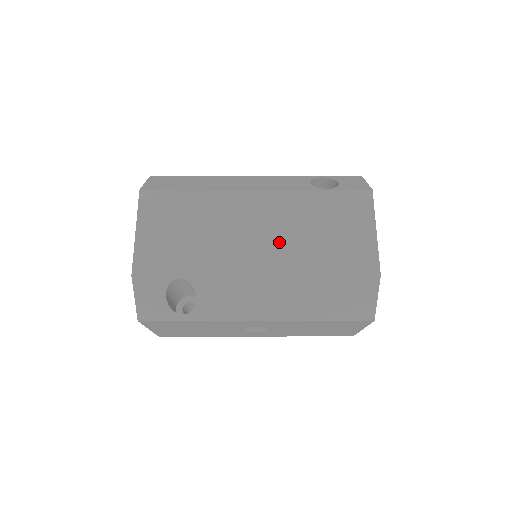
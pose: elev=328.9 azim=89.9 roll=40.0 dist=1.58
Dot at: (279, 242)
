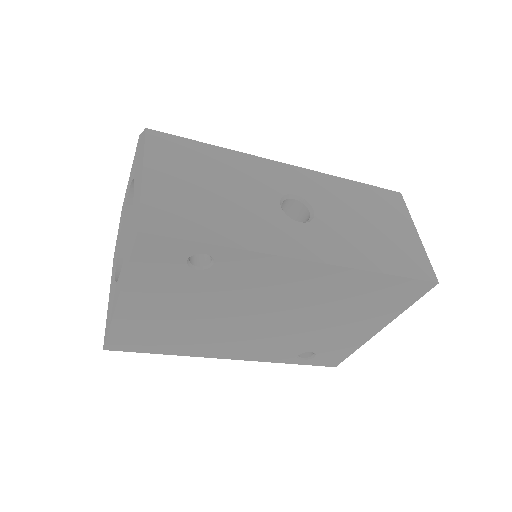
Dot at: occluded
